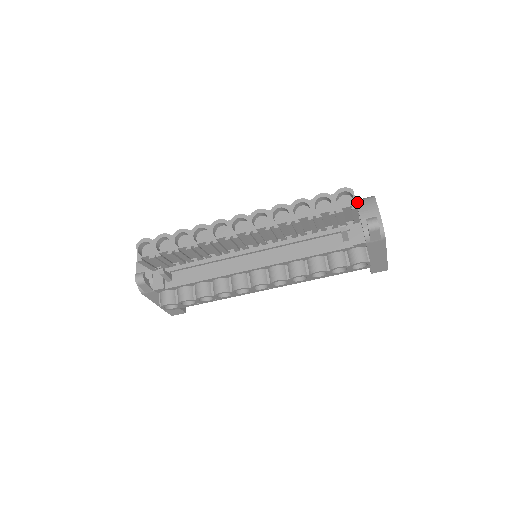
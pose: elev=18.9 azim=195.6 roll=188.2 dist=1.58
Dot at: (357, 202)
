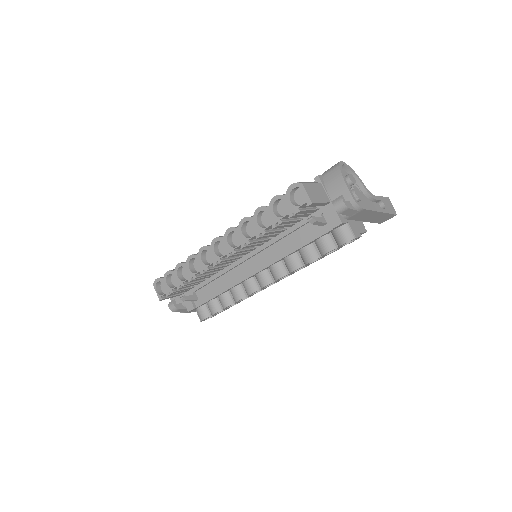
Dot at: (323, 177)
